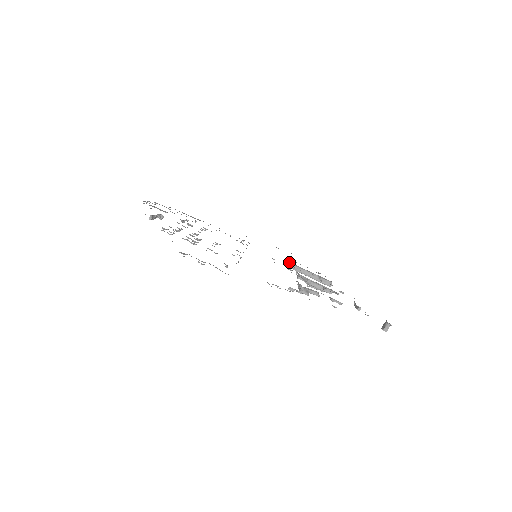
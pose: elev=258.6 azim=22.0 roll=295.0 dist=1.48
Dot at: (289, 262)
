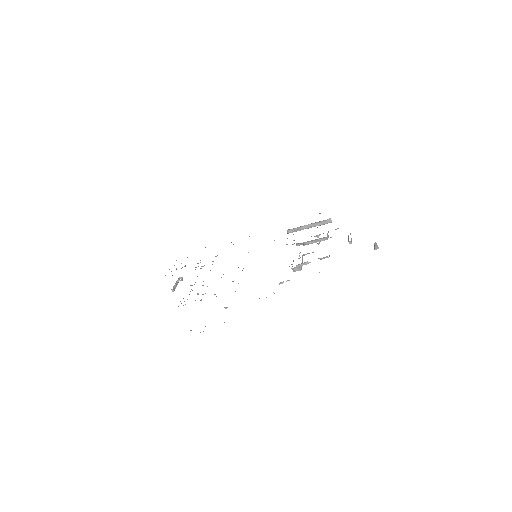
Dot at: occluded
